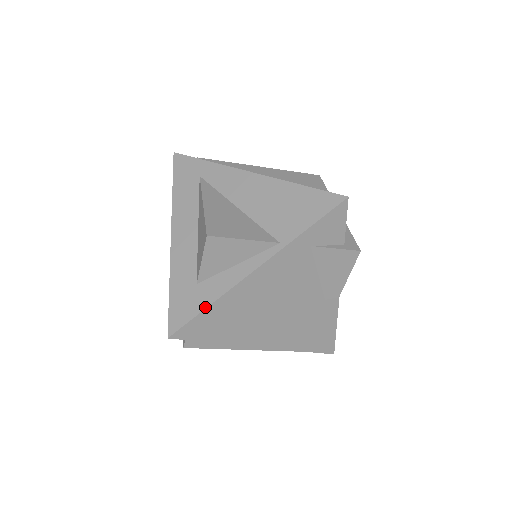
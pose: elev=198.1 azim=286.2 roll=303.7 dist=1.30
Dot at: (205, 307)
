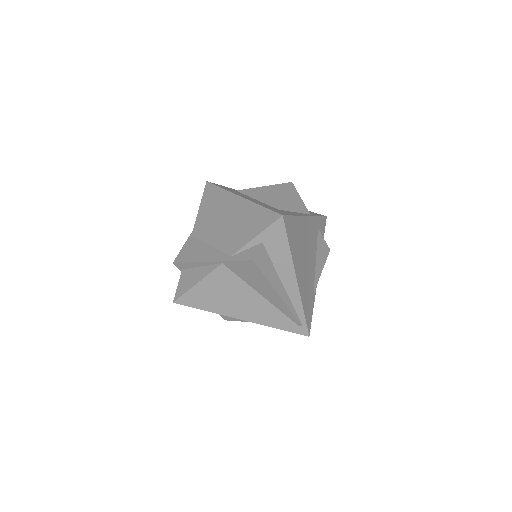
Dot at: (294, 215)
